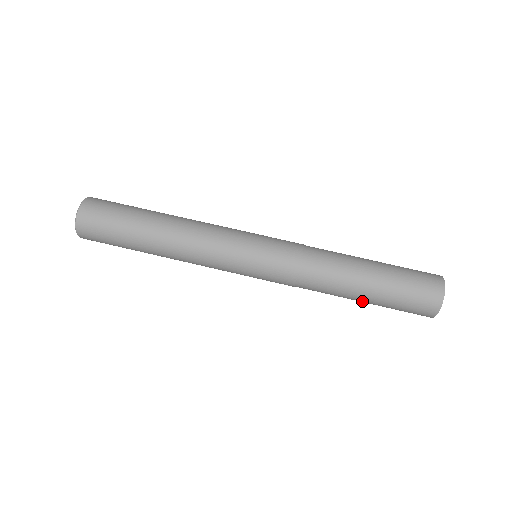
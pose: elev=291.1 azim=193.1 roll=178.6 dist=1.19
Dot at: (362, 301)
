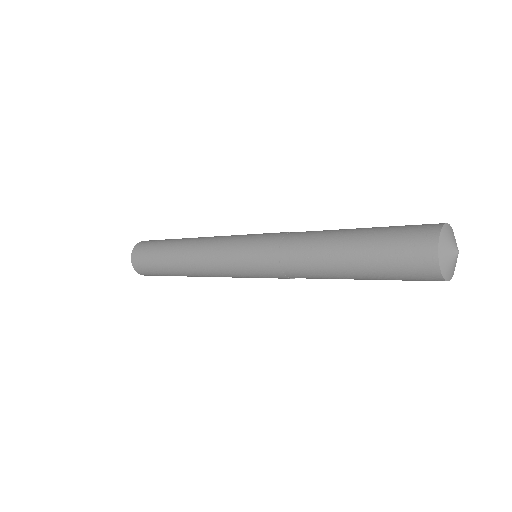
Dot at: (360, 279)
